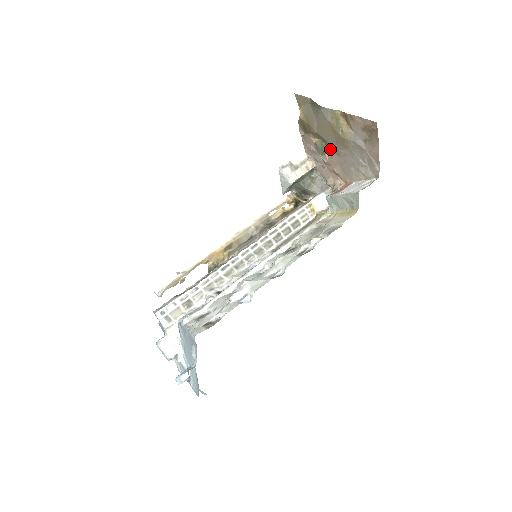
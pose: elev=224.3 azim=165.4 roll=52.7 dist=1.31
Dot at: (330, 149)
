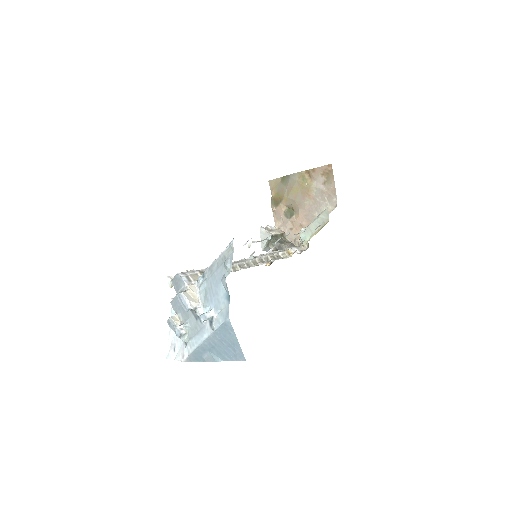
Dot at: (297, 208)
